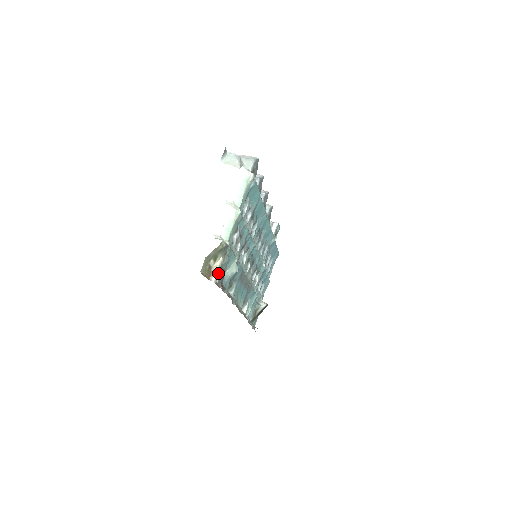
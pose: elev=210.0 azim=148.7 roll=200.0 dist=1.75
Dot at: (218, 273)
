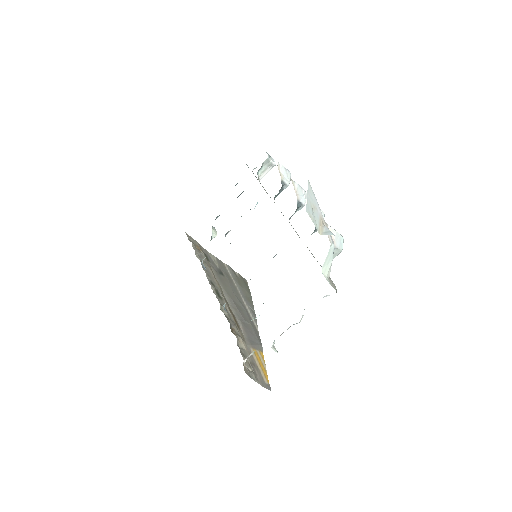
Dot at: occluded
